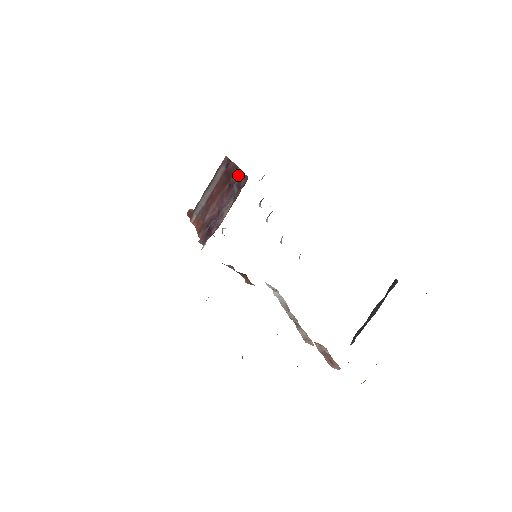
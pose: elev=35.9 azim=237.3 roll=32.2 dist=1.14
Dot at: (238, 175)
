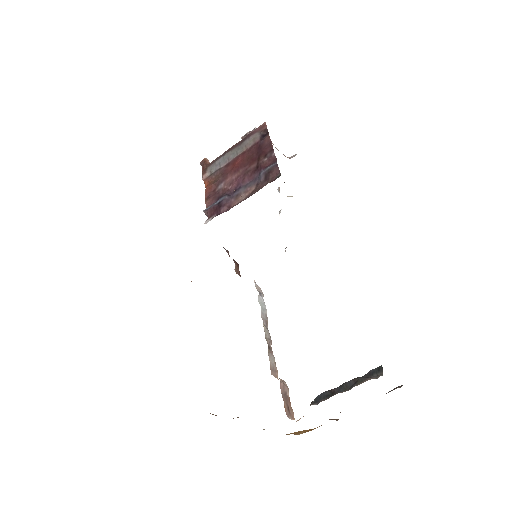
Dot at: (271, 161)
